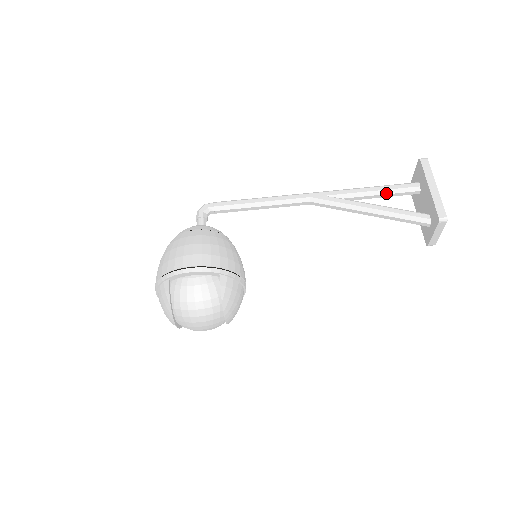
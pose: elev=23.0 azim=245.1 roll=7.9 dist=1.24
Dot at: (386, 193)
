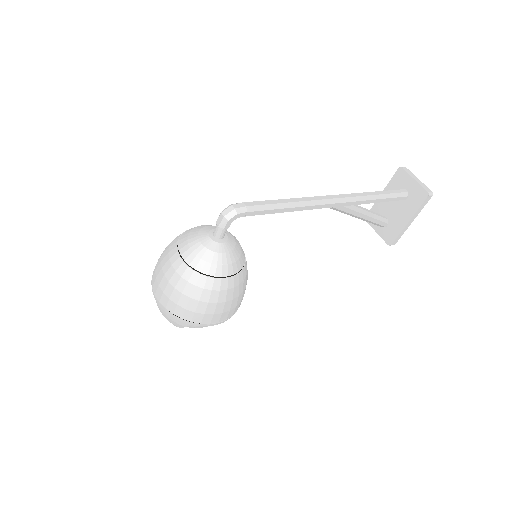
Dot at: occluded
